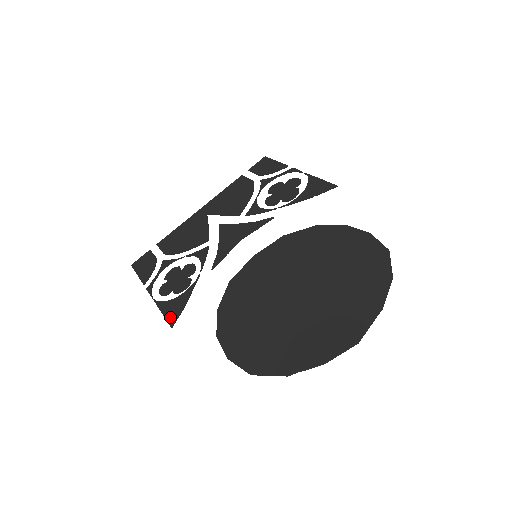
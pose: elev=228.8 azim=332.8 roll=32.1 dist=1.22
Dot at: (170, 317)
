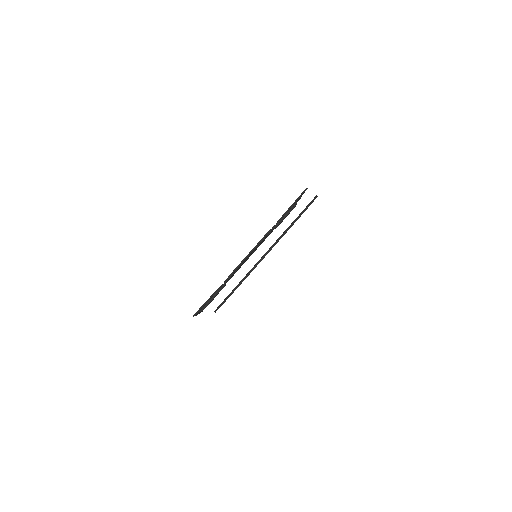
Dot at: occluded
